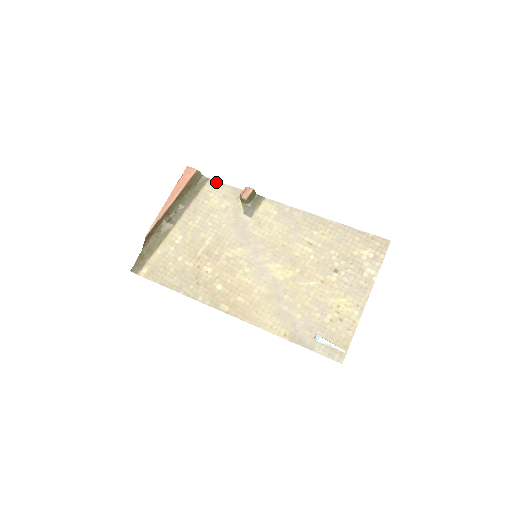
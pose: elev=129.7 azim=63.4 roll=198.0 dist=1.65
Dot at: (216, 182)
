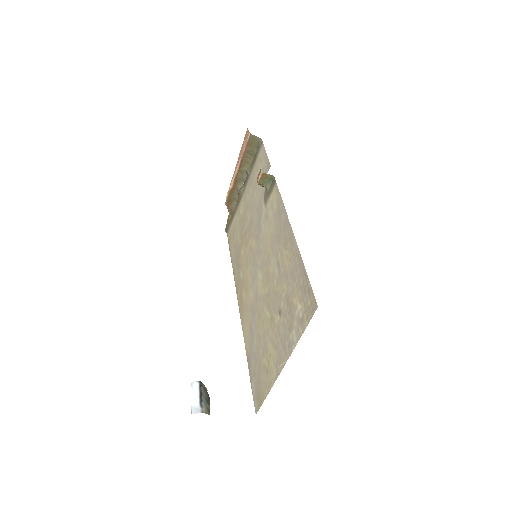
Dot at: (264, 148)
